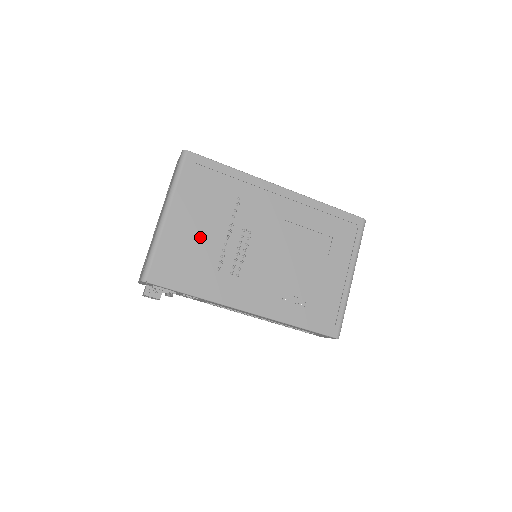
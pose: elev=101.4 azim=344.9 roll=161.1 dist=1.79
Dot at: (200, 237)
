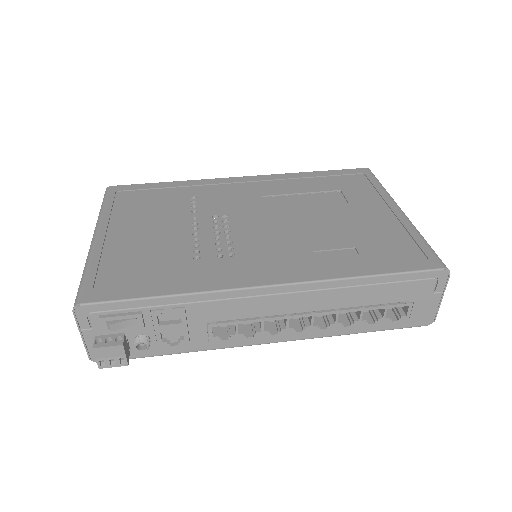
Dot at: (154, 240)
